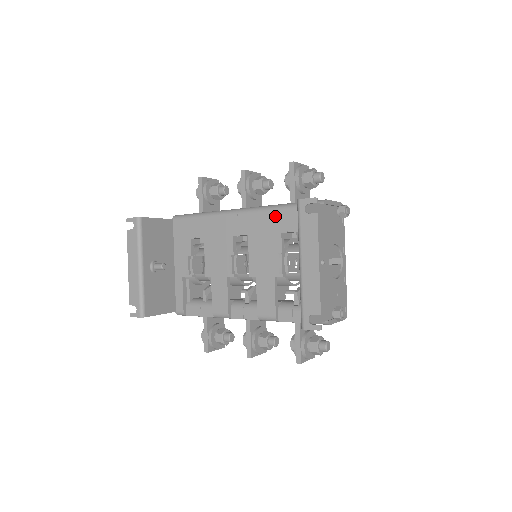
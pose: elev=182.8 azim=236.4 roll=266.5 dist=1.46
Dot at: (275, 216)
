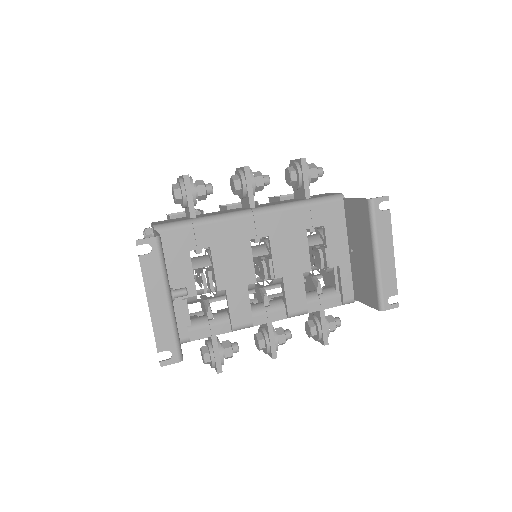
Dot at: (298, 213)
